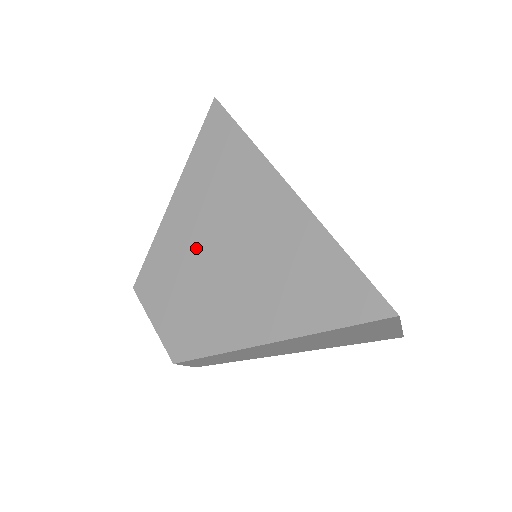
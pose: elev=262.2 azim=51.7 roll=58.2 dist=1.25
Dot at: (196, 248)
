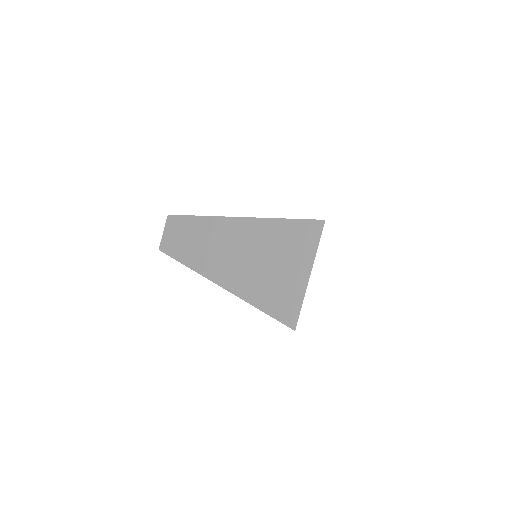
Dot at: occluded
